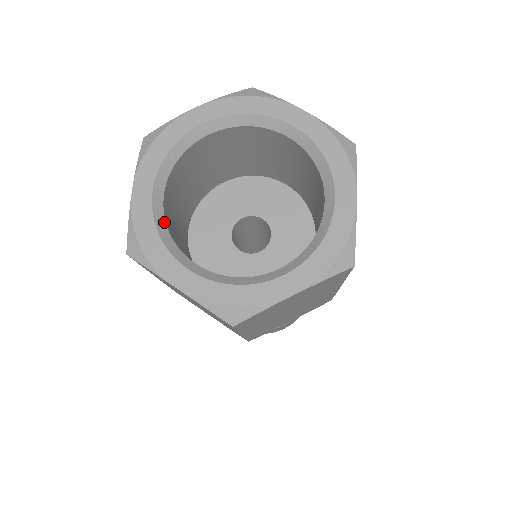
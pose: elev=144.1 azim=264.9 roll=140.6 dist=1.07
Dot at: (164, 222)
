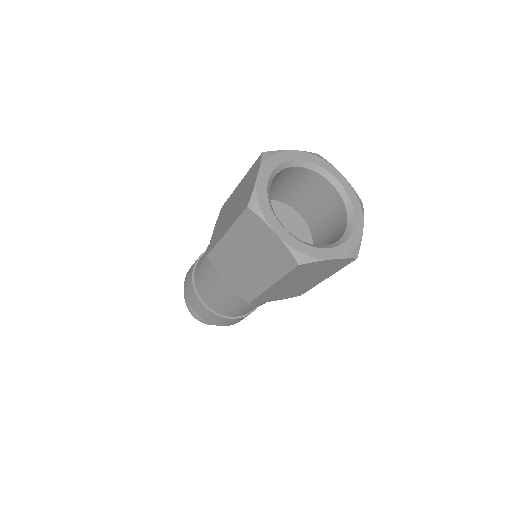
Dot at: (297, 238)
